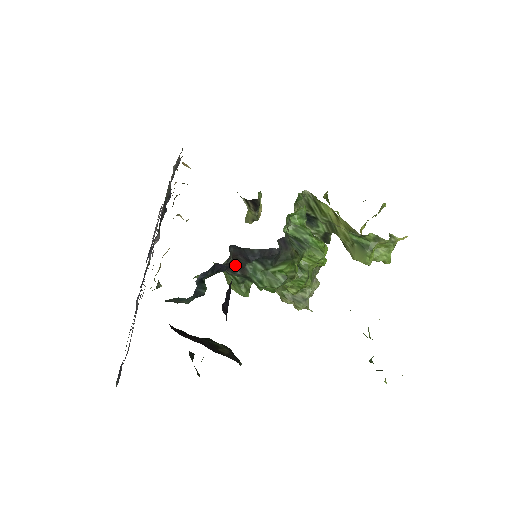
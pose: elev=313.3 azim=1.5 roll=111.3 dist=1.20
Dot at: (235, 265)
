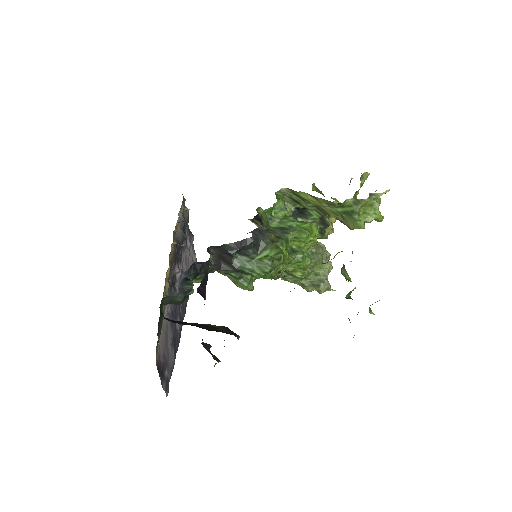
Dot at: (225, 264)
